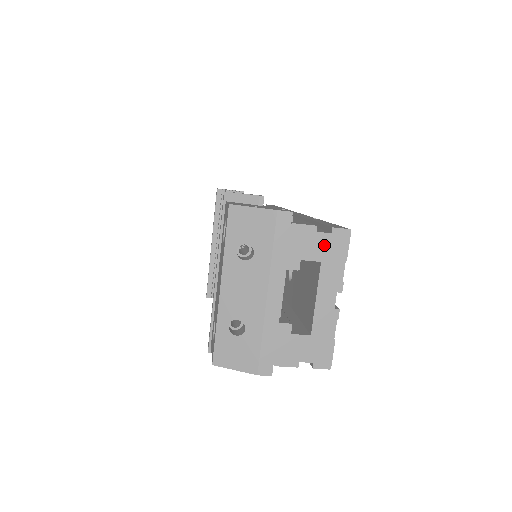
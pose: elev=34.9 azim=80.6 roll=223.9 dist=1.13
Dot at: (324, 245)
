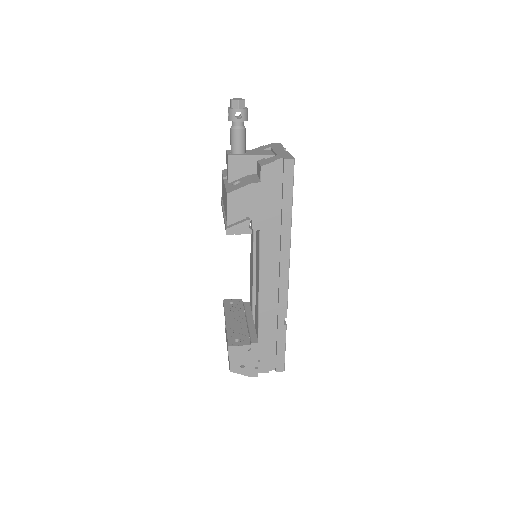
Dot at: occluded
